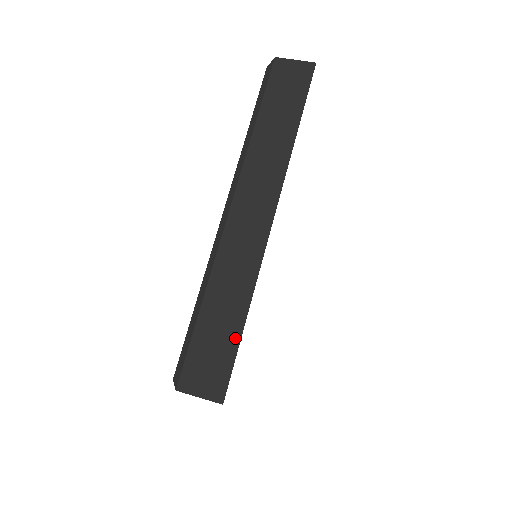
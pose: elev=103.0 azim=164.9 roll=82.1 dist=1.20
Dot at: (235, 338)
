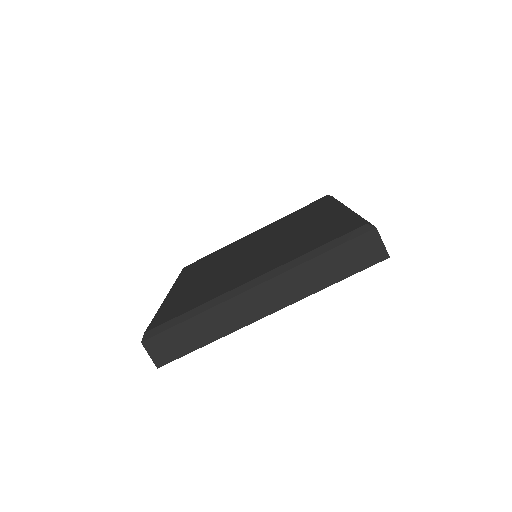
Dot at: (191, 348)
